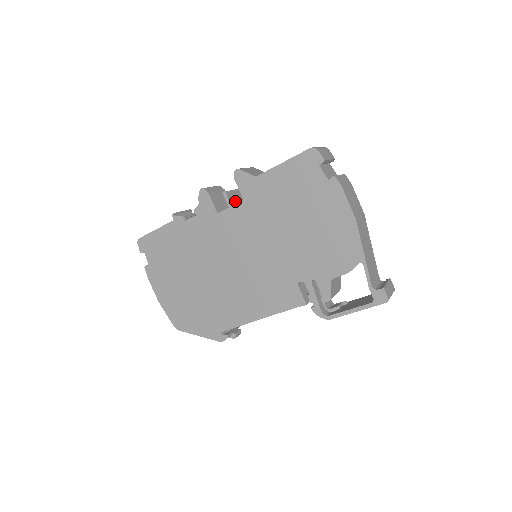
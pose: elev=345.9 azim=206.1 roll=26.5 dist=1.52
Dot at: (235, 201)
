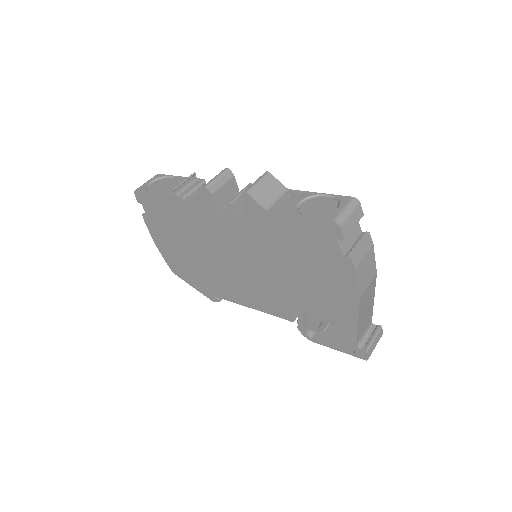
Dot at: (241, 208)
